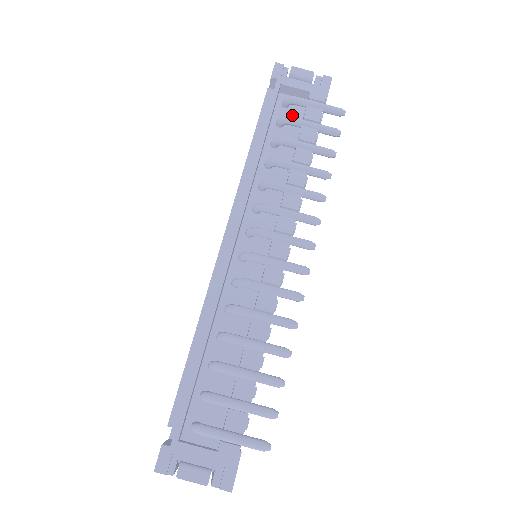
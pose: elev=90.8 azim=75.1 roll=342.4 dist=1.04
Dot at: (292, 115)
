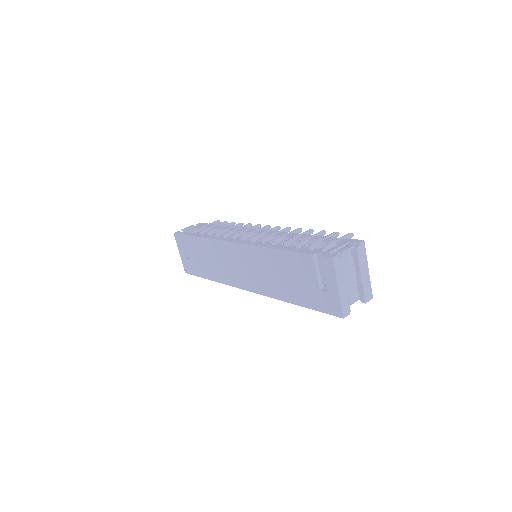
Dot at: occluded
